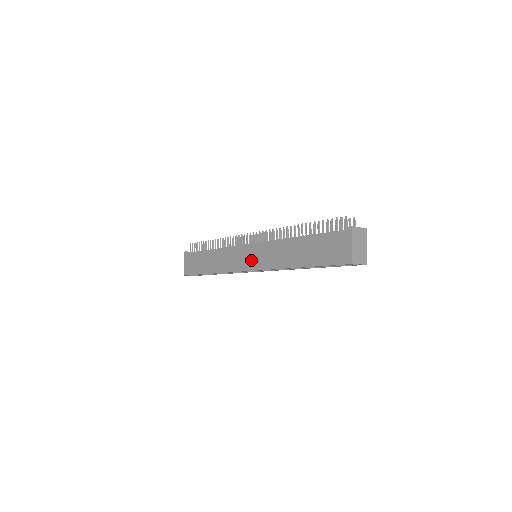
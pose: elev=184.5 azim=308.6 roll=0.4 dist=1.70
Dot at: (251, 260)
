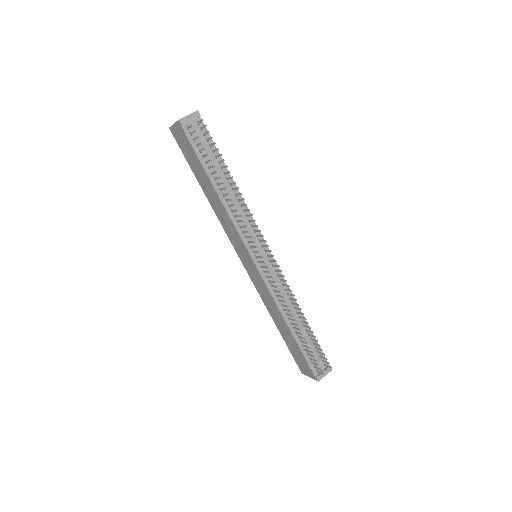
Dot at: (247, 265)
